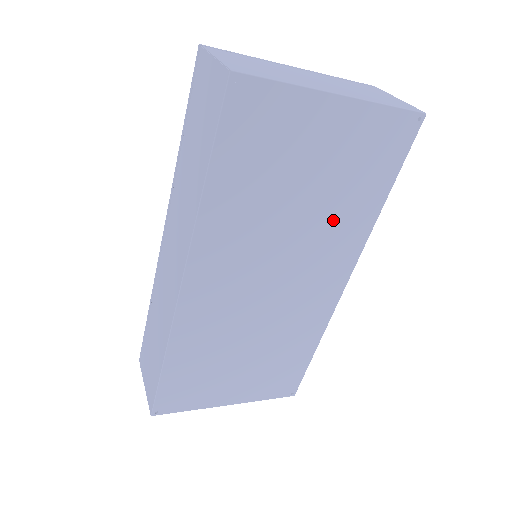
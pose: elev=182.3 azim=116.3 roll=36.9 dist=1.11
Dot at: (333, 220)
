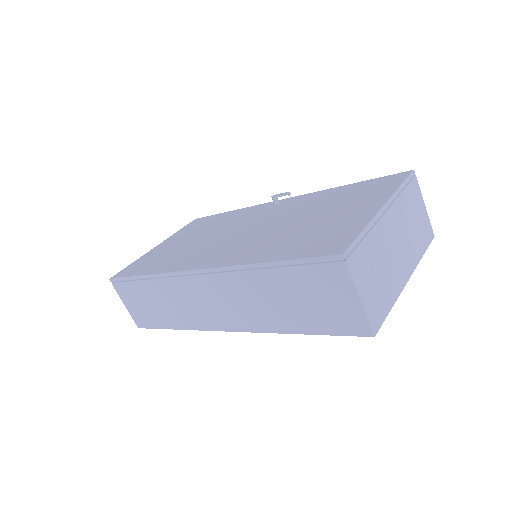
Dot at: occluded
